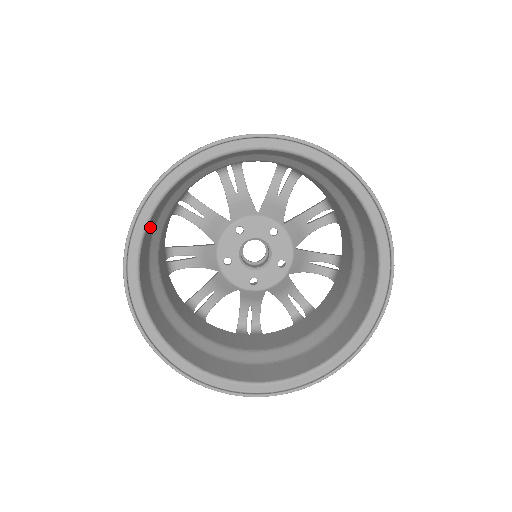
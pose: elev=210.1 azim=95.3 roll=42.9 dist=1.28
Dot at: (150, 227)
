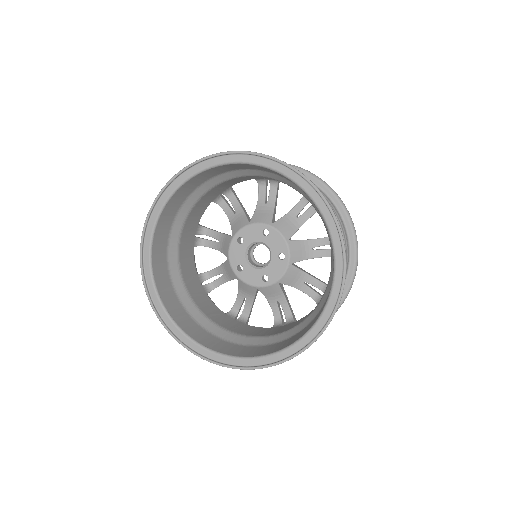
Dot at: (158, 255)
